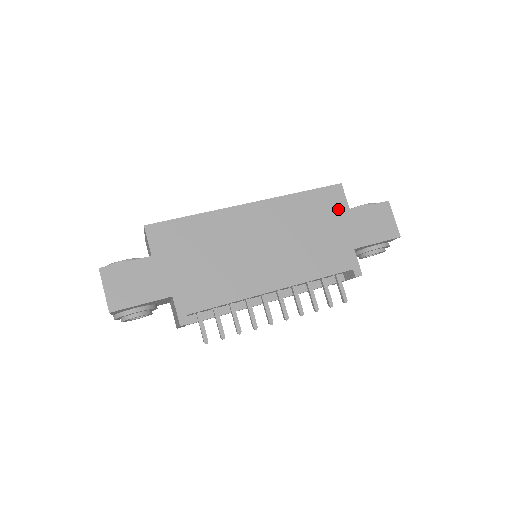
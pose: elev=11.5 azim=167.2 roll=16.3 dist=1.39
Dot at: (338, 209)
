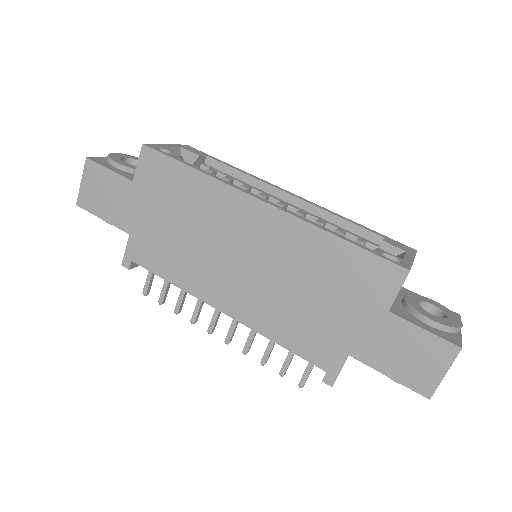
Dot at: (372, 297)
